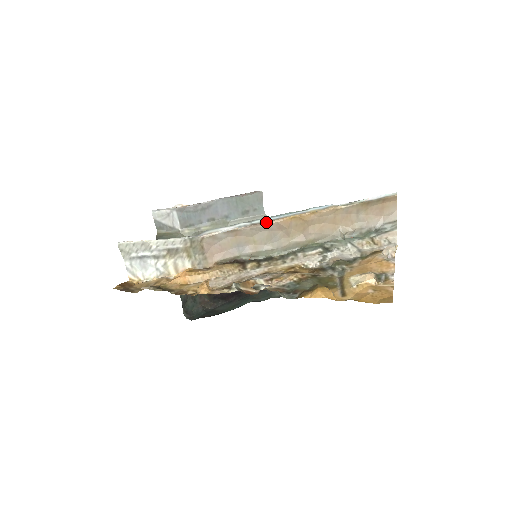
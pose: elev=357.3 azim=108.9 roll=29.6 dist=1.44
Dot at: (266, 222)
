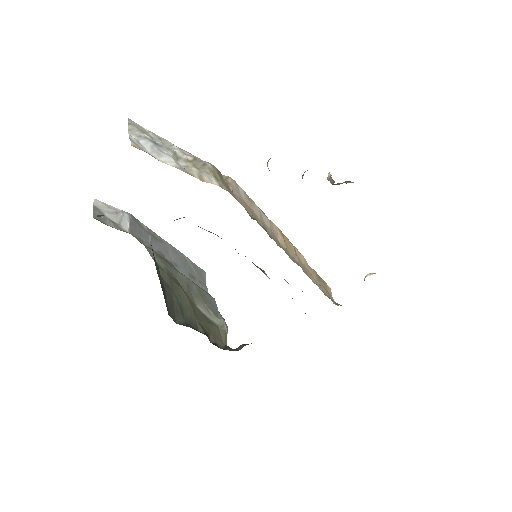
Dot at: (269, 220)
